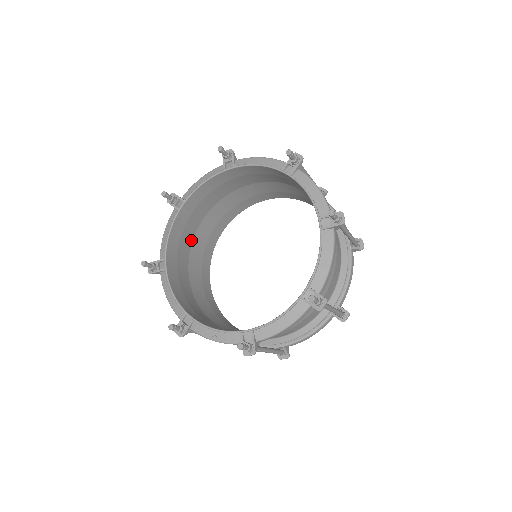
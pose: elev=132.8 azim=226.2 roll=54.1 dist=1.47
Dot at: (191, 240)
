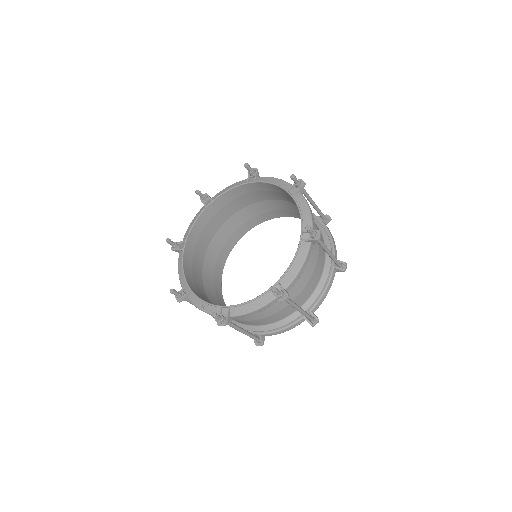
Dot at: (213, 234)
